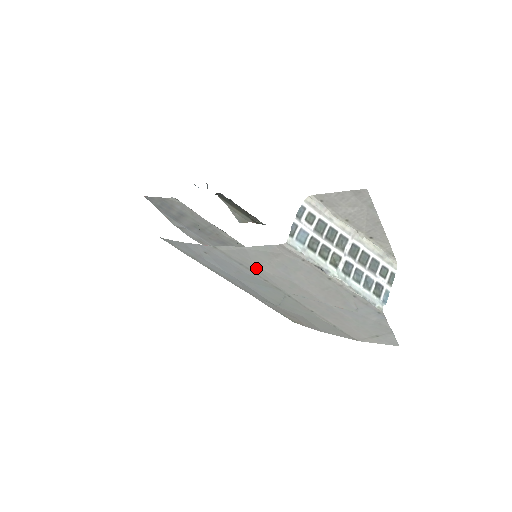
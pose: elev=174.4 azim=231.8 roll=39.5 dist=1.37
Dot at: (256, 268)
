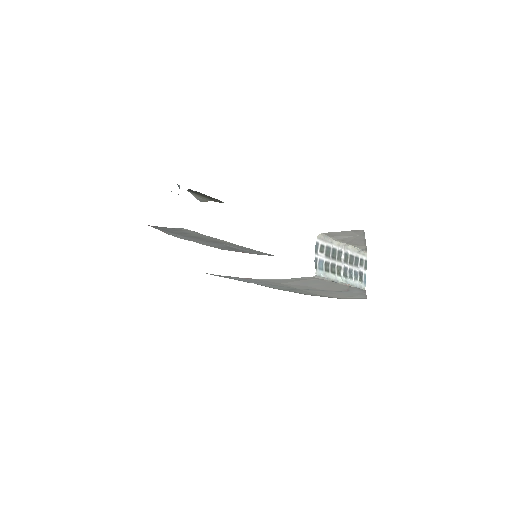
Dot at: (281, 283)
